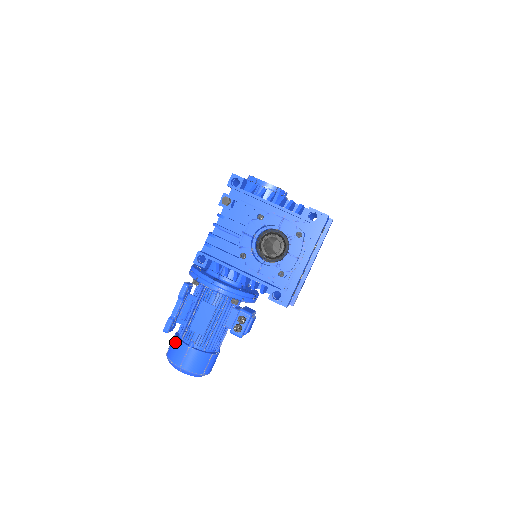
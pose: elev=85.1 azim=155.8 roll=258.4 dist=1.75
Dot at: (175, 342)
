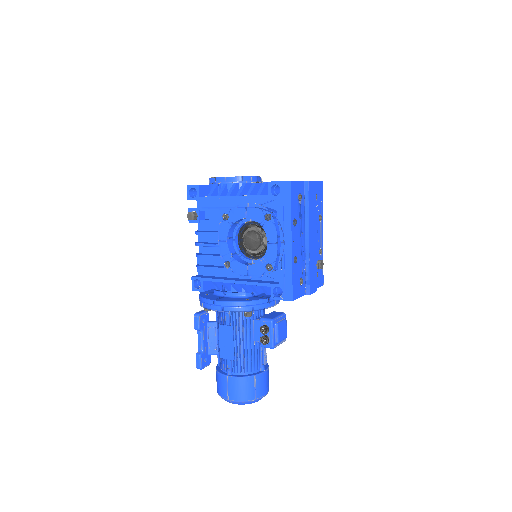
Dot at: (216, 375)
